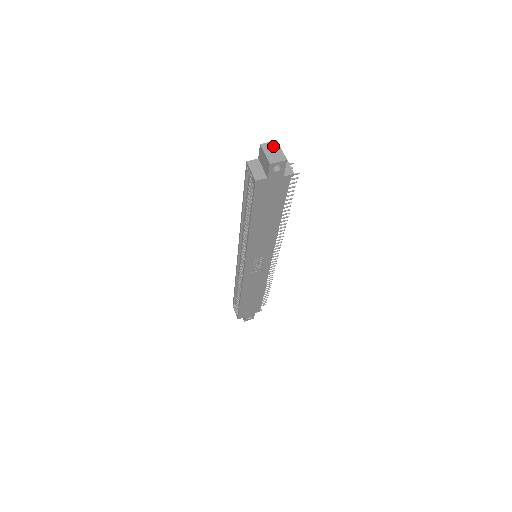
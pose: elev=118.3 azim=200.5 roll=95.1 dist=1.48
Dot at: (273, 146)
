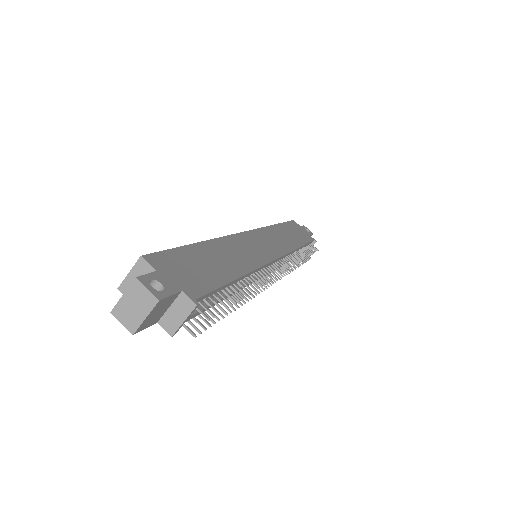
Dot at: (144, 300)
